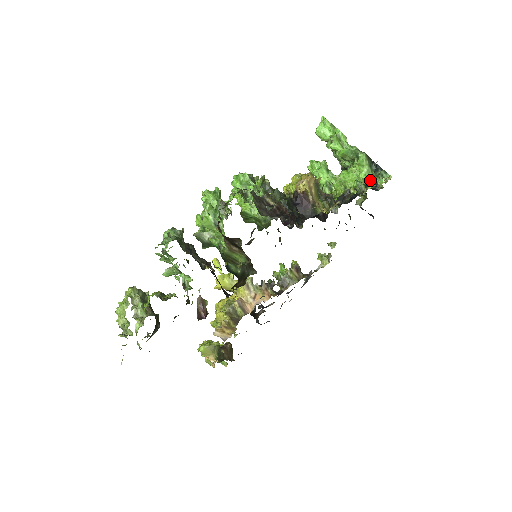
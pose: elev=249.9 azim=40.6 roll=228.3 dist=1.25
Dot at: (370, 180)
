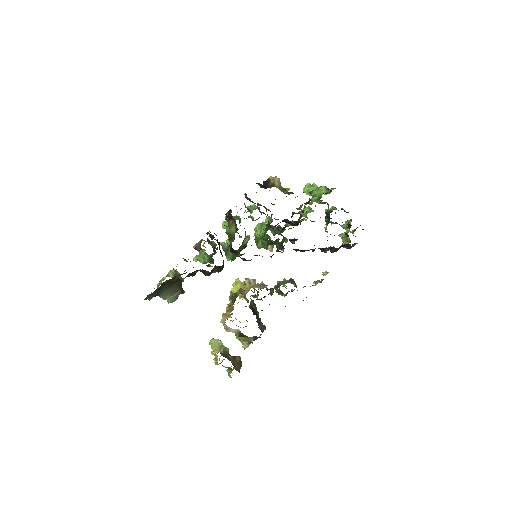
Dot at: (325, 194)
